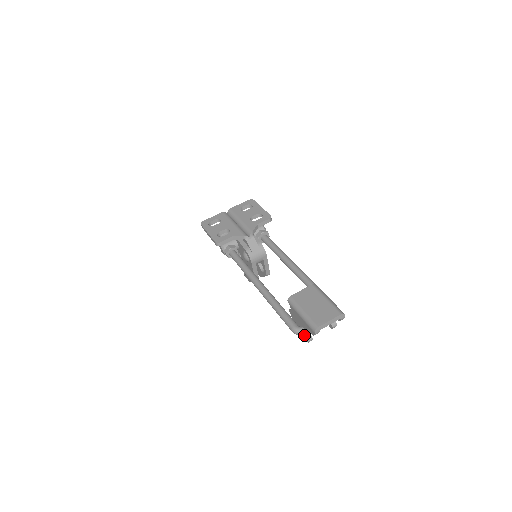
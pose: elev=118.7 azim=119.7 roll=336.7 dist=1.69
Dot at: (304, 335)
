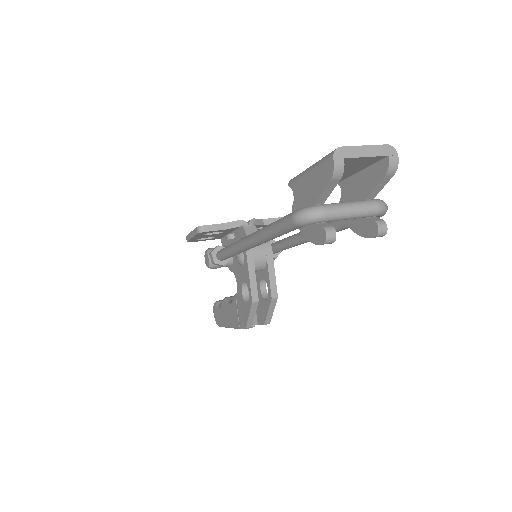
Dot at: (318, 229)
